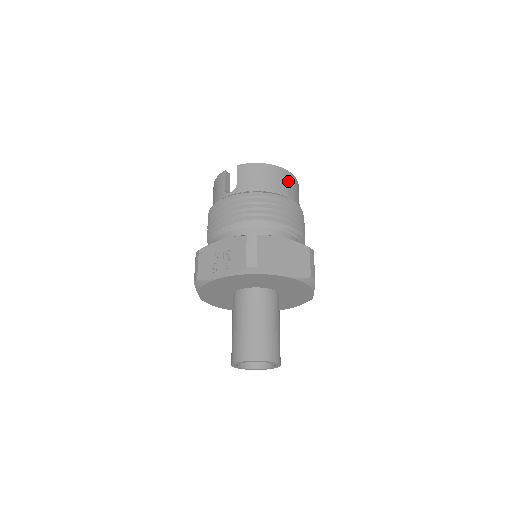
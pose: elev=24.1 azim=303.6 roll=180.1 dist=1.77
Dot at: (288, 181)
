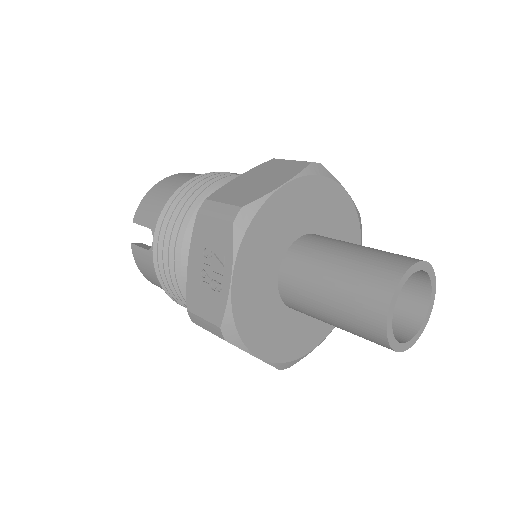
Dot at: (191, 175)
